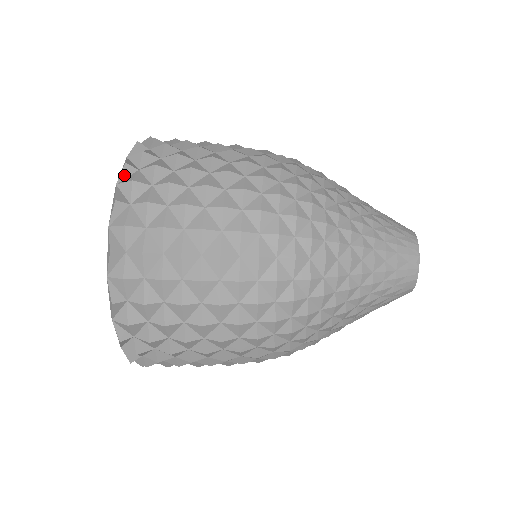
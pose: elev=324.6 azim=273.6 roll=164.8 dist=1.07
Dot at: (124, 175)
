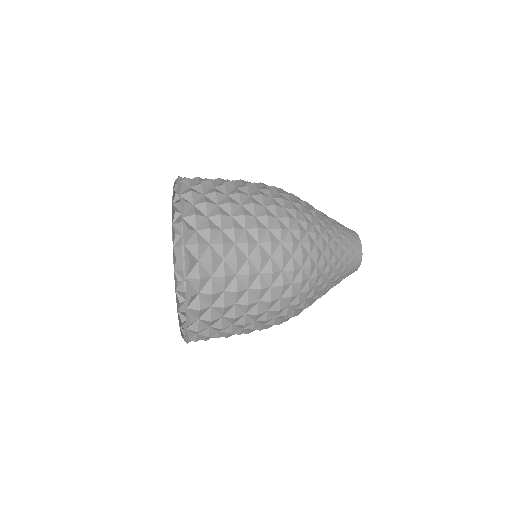
Dot at: (188, 237)
